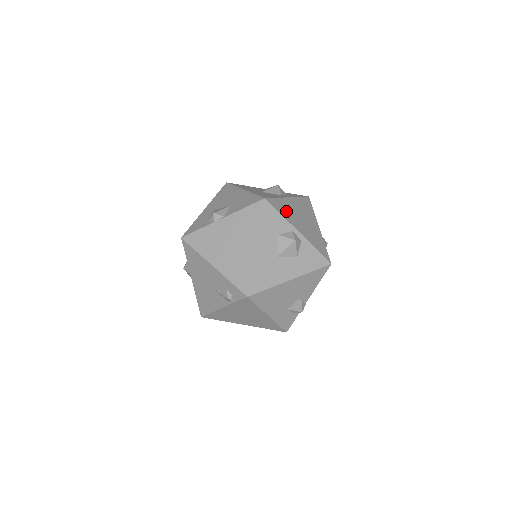
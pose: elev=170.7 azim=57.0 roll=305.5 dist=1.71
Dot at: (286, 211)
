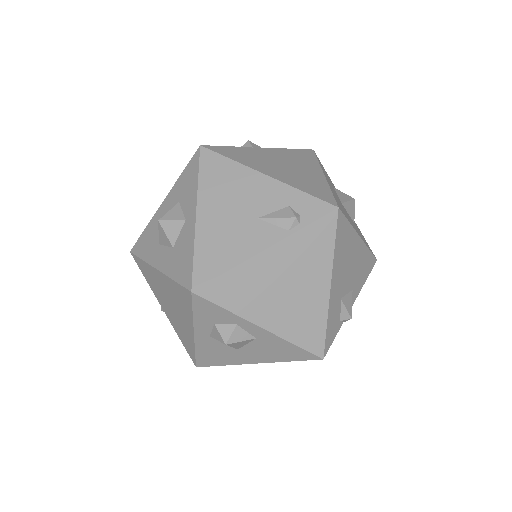
Dot at: occluded
